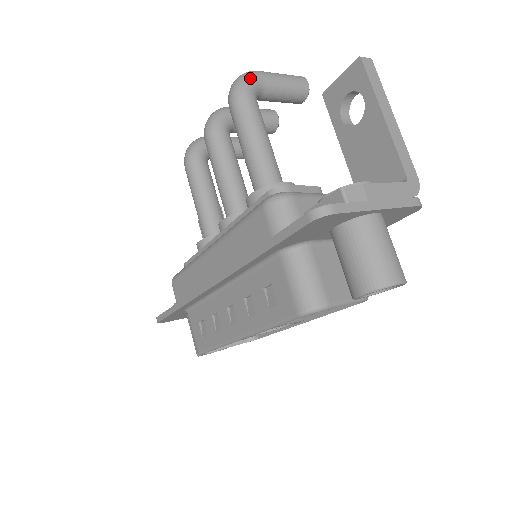
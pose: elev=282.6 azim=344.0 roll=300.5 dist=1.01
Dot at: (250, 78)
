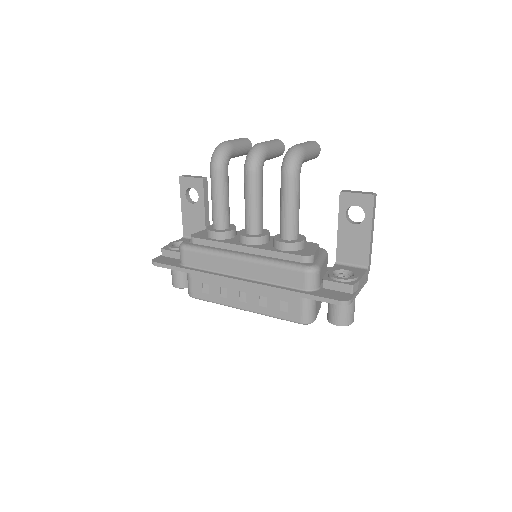
Dot at: (302, 159)
